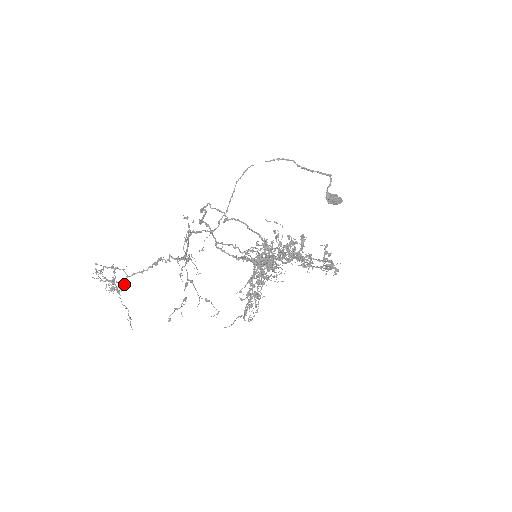
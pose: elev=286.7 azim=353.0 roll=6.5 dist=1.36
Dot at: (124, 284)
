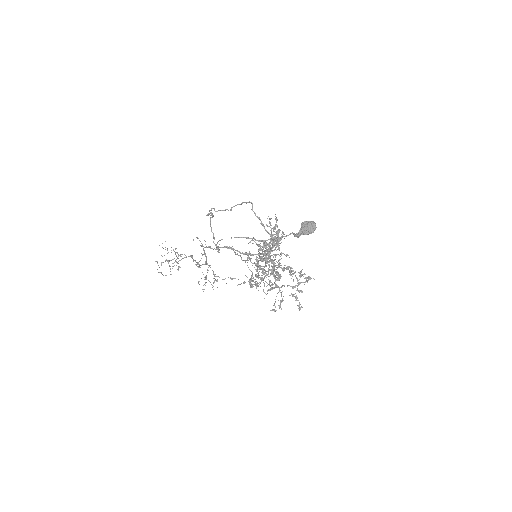
Dot at: (178, 267)
